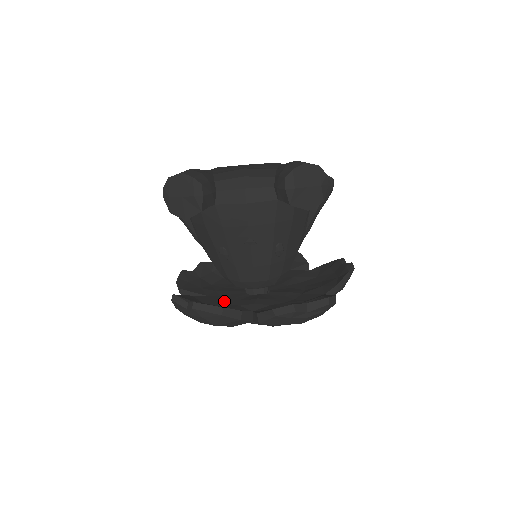
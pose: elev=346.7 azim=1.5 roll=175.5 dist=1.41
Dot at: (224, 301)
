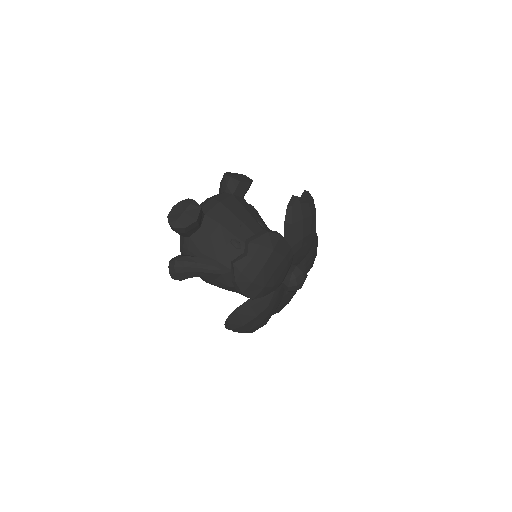
Dot at: occluded
